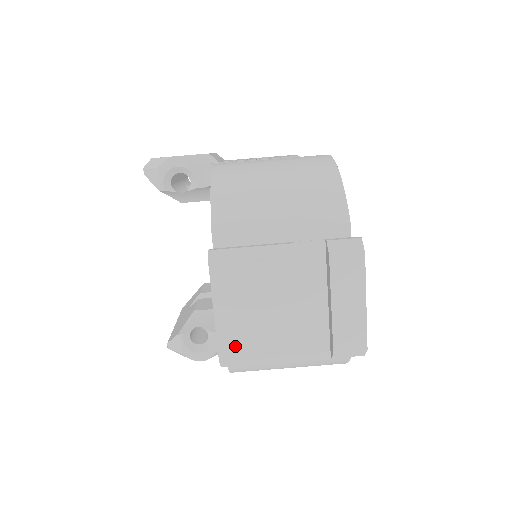
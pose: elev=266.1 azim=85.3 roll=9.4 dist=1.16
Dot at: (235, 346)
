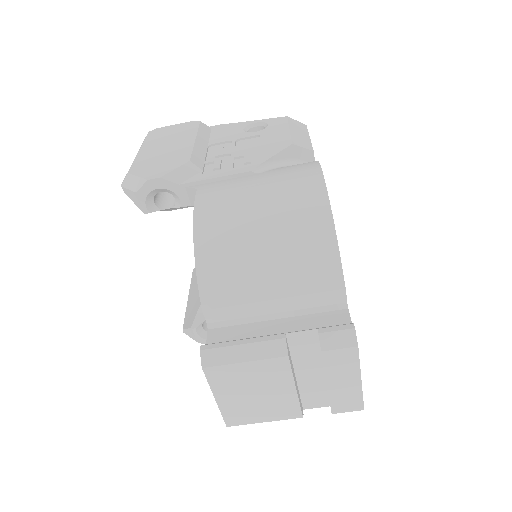
Dot at: (239, 417)
